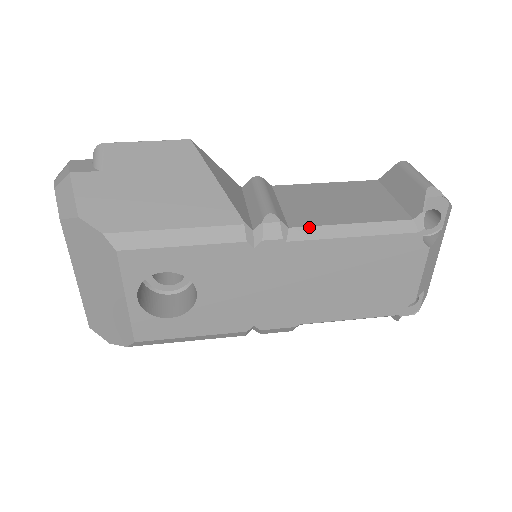
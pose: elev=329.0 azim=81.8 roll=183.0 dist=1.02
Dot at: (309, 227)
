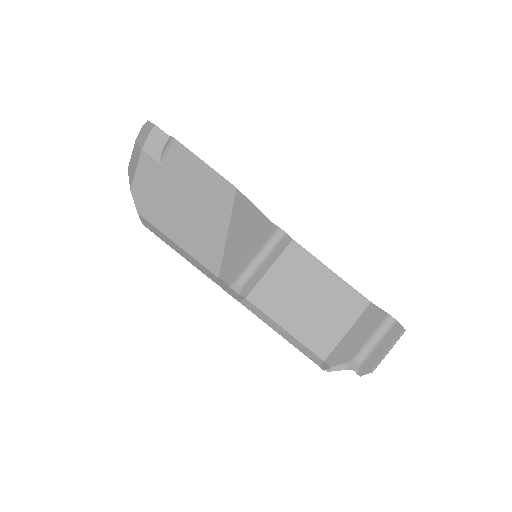
Dot at: (257, 308)
